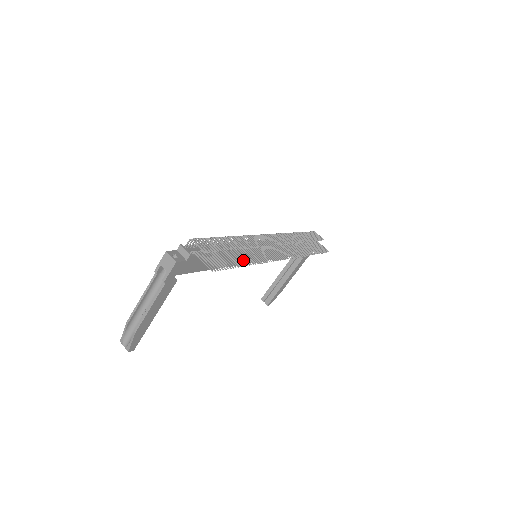
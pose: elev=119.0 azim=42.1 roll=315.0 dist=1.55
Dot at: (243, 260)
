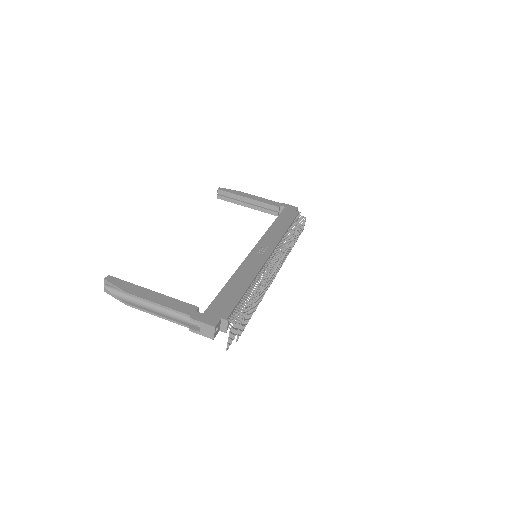
Dot at: occluded
